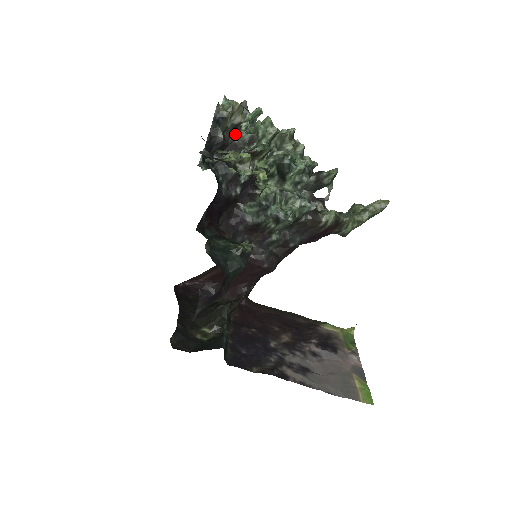
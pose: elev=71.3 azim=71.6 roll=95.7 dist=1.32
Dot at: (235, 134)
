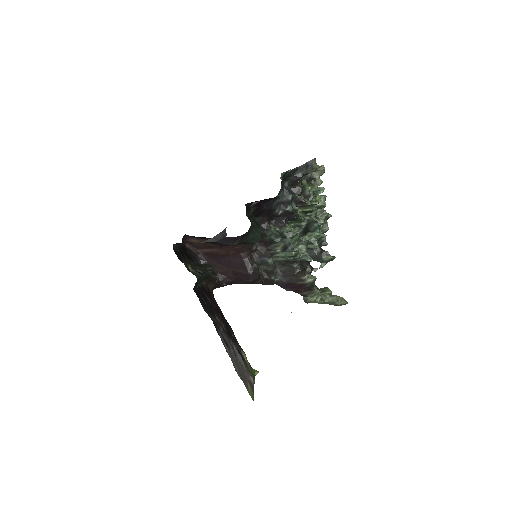
Dot at: occluded
